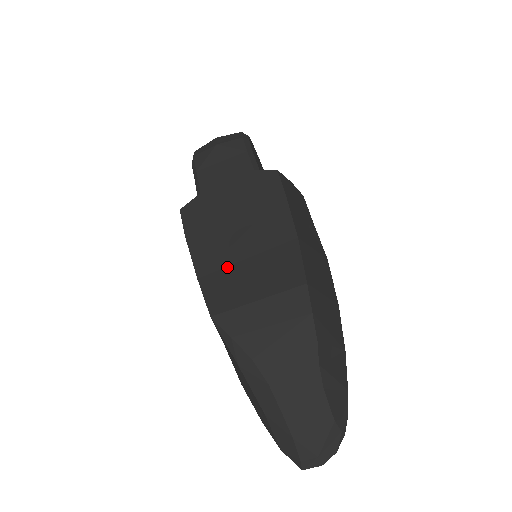
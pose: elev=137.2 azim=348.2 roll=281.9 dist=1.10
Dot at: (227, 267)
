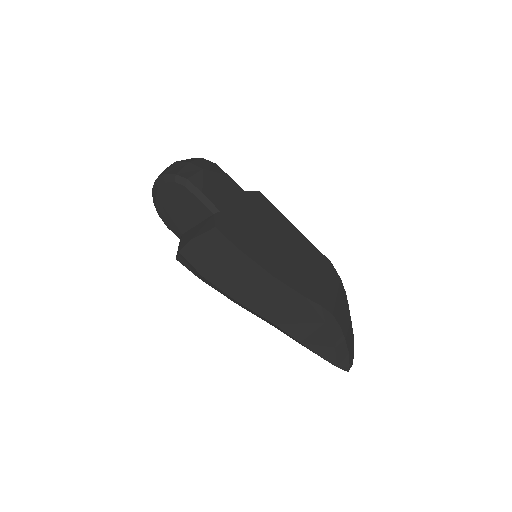
Dot at: (284, 263)
